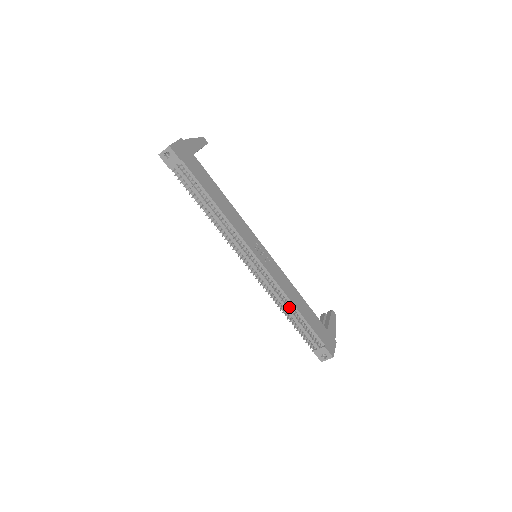
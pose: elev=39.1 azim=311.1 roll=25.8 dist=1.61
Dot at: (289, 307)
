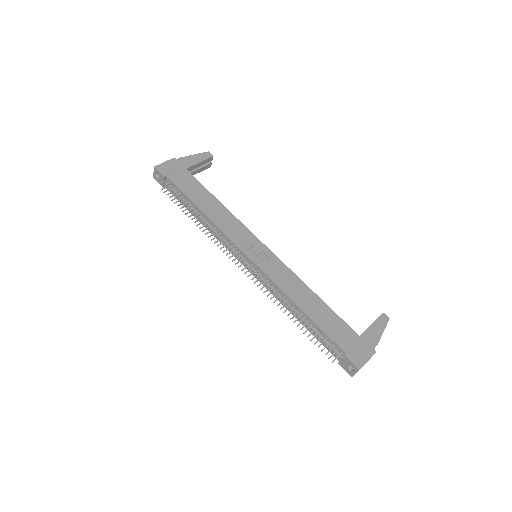
Dot at: (295, 309)
